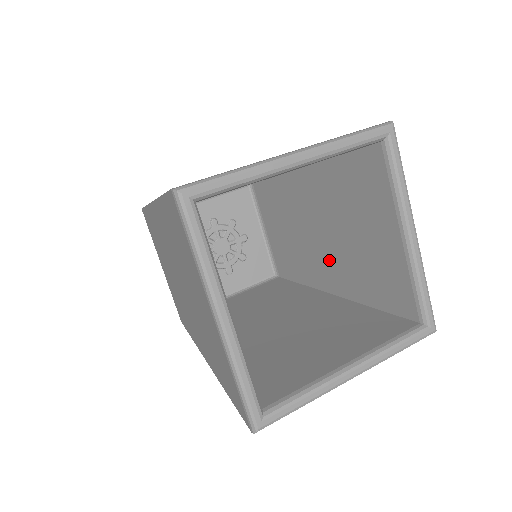
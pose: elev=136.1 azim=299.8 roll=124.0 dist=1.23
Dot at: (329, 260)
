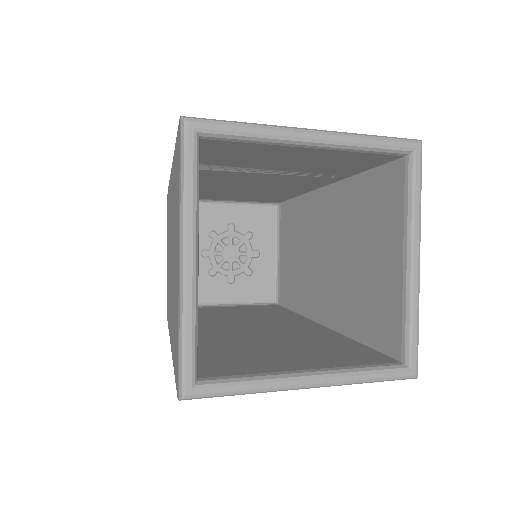
Dot at: (329, 286)
